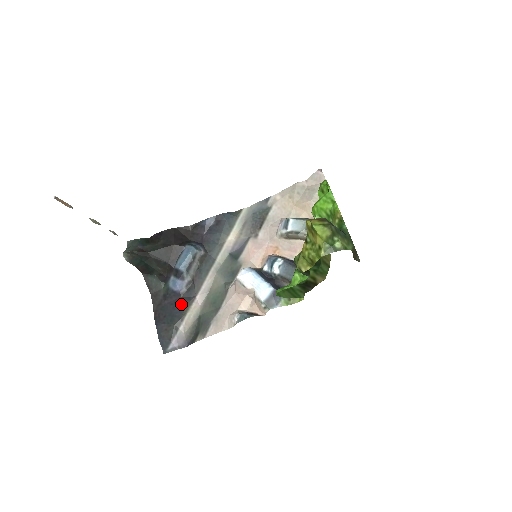
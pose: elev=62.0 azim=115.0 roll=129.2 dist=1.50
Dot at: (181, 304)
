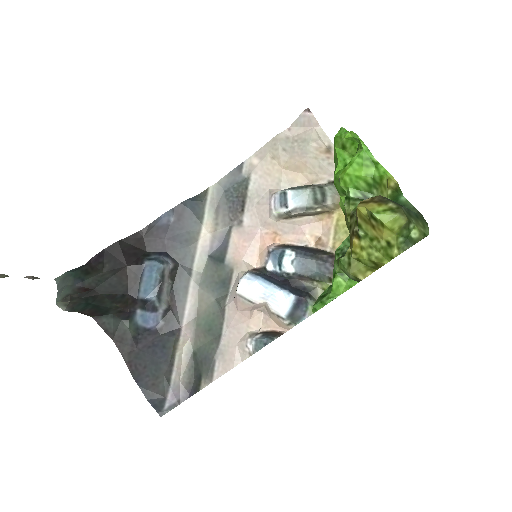
Dot at: (163, 344)
